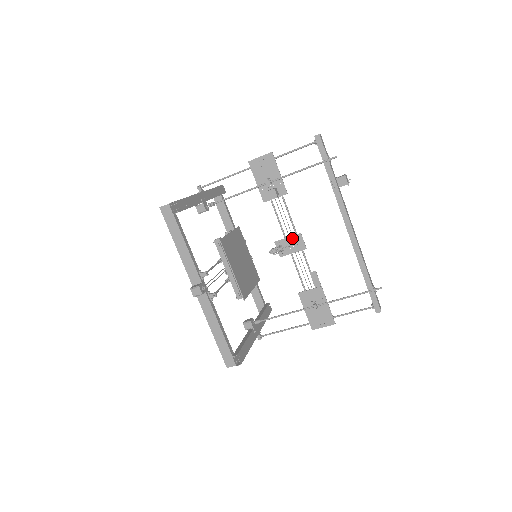
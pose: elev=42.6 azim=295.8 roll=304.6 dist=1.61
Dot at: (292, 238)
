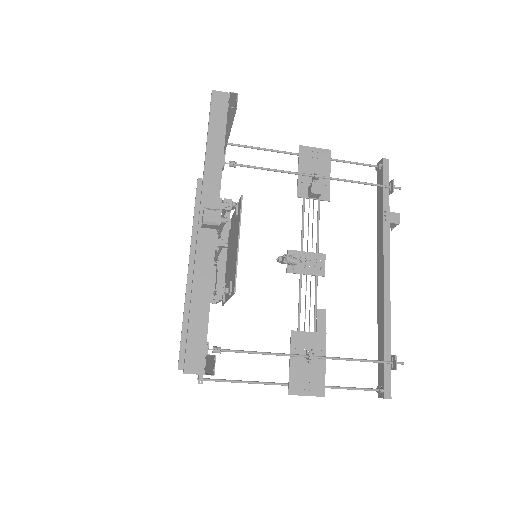
Dot at: (312, 255)
